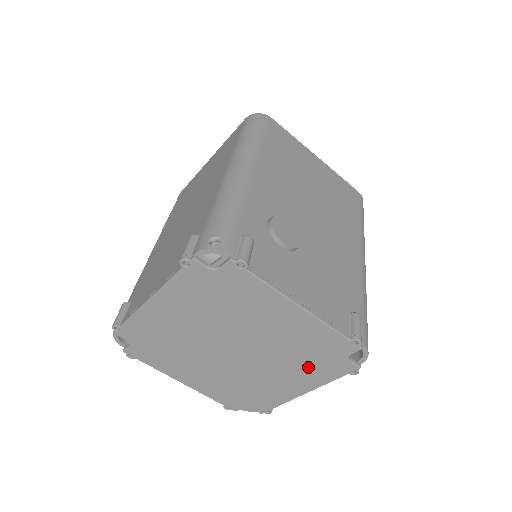
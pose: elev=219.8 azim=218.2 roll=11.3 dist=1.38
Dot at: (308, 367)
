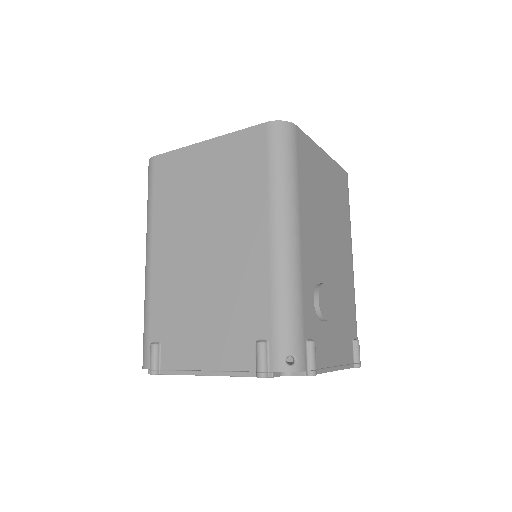
Dot at: occluded
